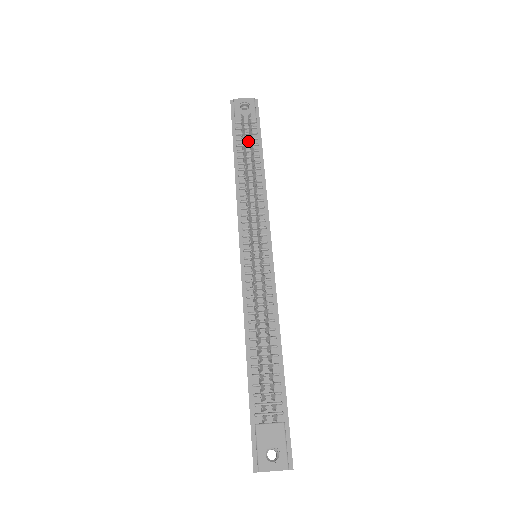
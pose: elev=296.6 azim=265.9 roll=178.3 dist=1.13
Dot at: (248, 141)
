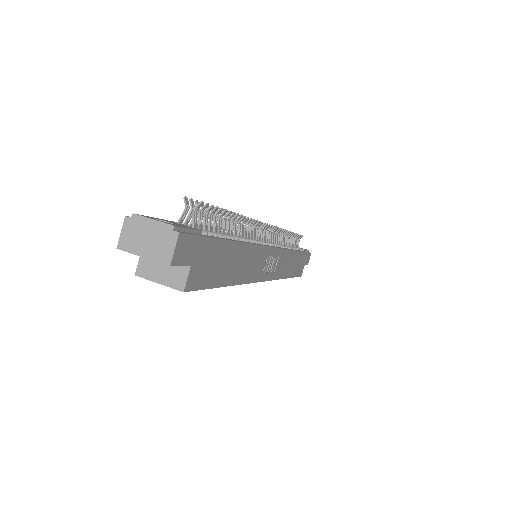
Dot at: occluded
